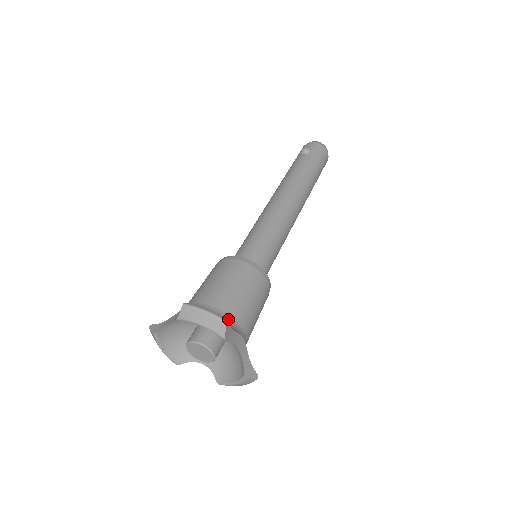
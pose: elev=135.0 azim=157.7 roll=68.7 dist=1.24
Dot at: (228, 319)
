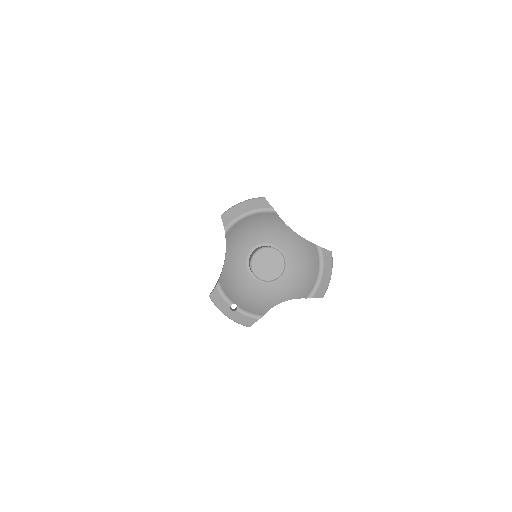
Dot at: occluded
